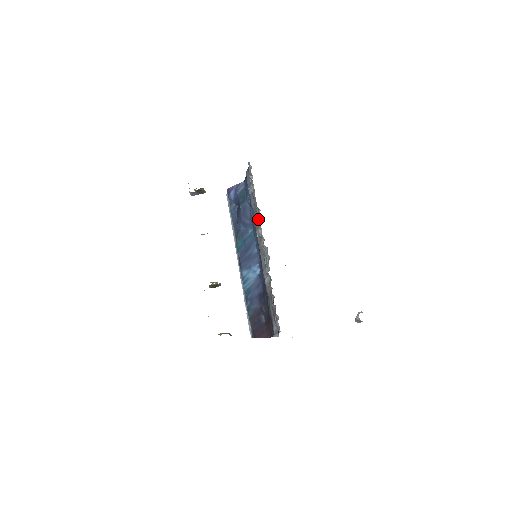
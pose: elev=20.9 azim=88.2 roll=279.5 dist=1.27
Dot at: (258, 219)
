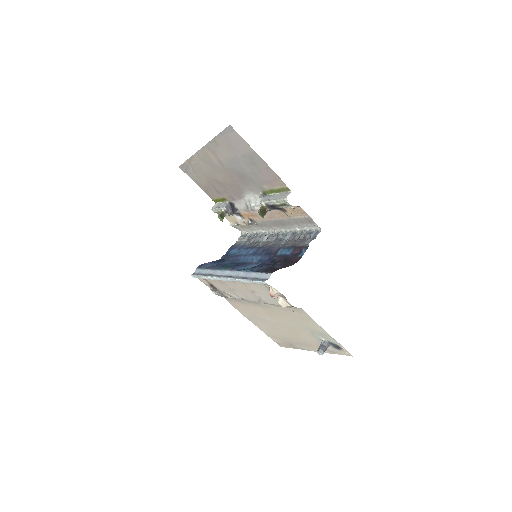
Dot at: (259, 240)
